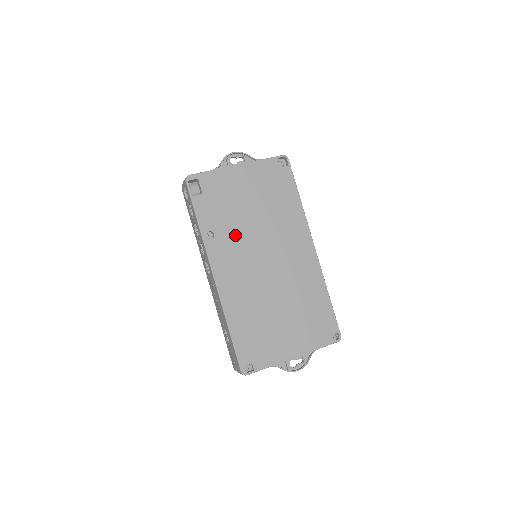
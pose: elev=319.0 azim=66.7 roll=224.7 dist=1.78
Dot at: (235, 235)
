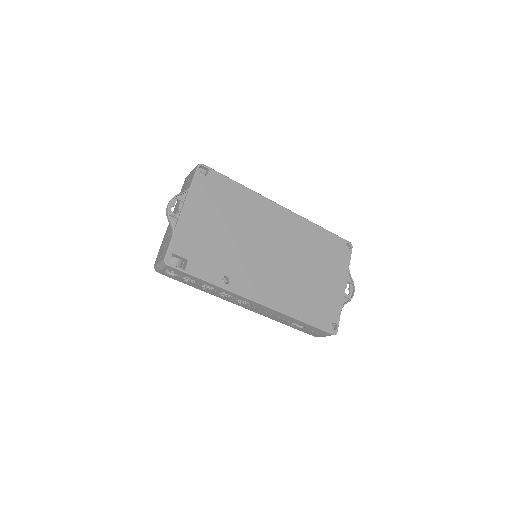
Dot at: (238, 260)
